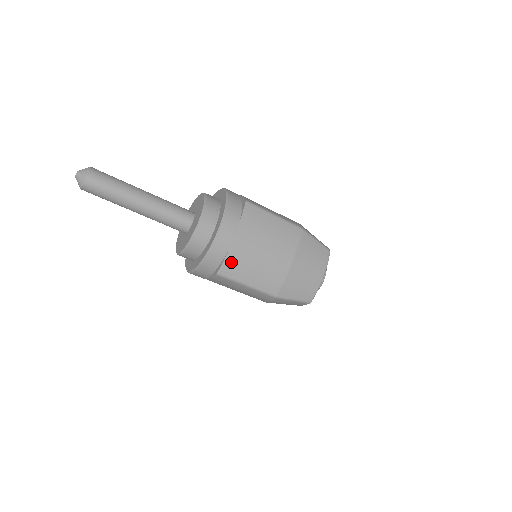
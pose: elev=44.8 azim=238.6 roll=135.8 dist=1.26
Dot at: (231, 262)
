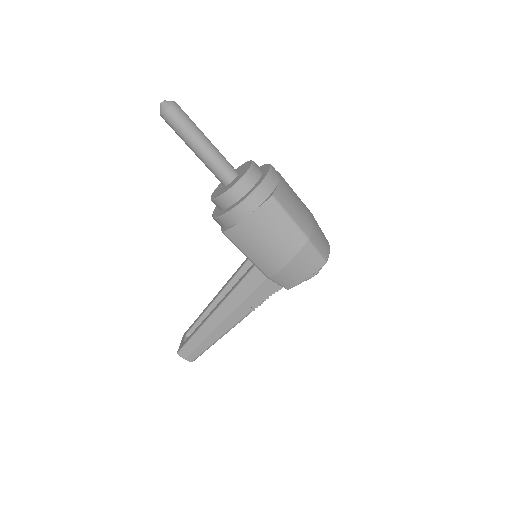
Dot at: (281, 192)
